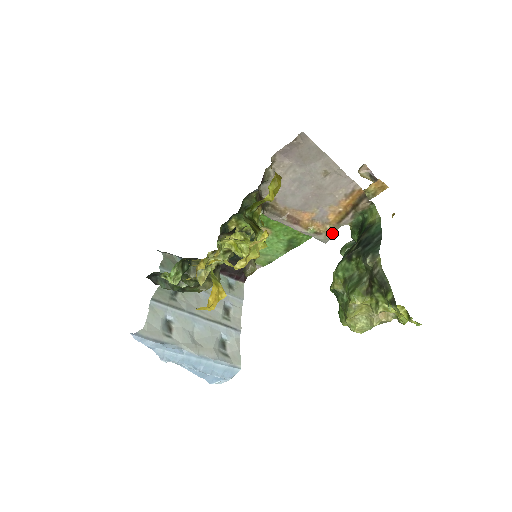
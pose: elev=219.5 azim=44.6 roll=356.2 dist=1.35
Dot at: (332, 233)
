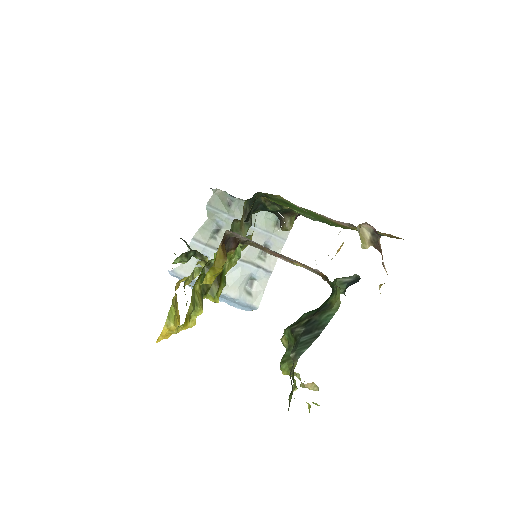
Dot at: (317, 274)
